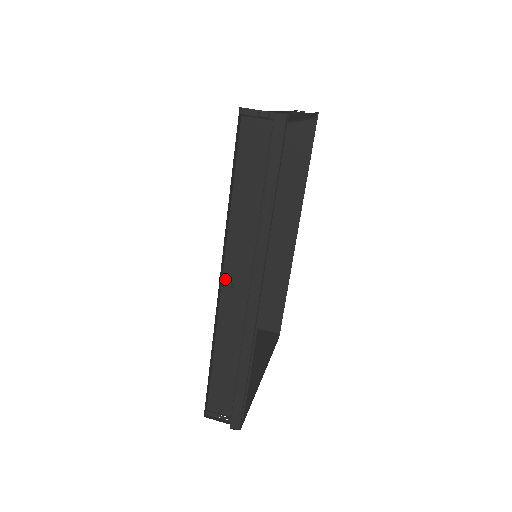
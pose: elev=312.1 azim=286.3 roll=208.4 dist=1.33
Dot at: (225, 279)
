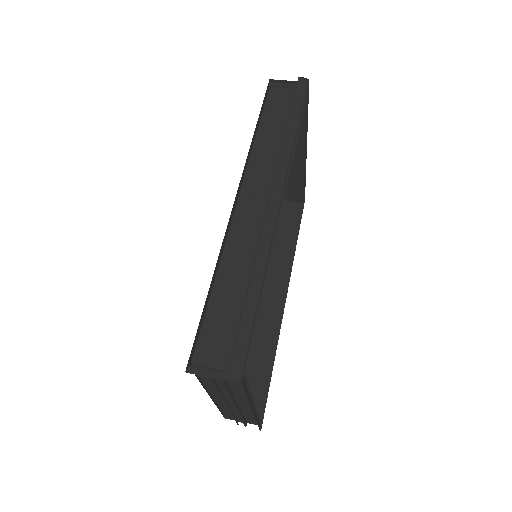
Dot at: (241, 197)
